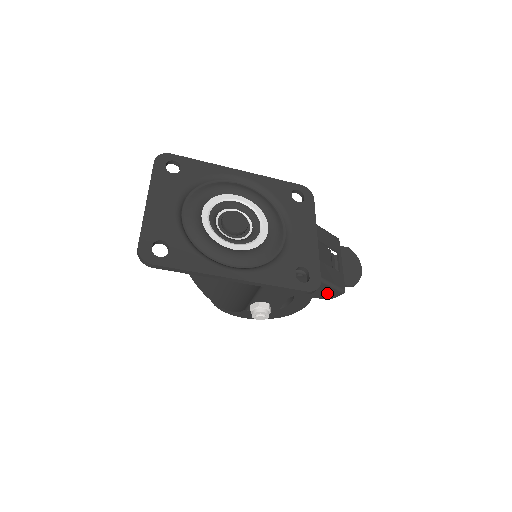
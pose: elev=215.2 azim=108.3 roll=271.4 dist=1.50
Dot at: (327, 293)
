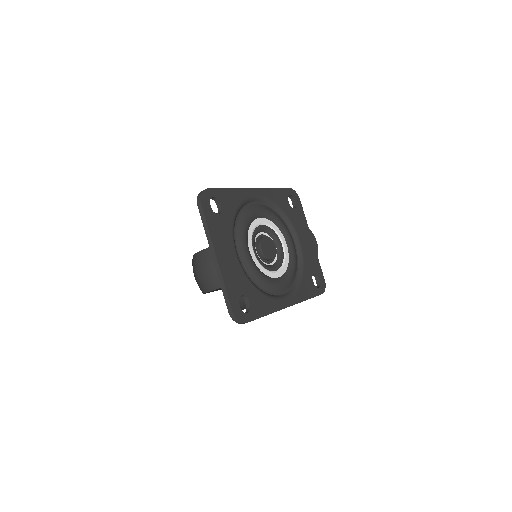
Dot at: occluded
